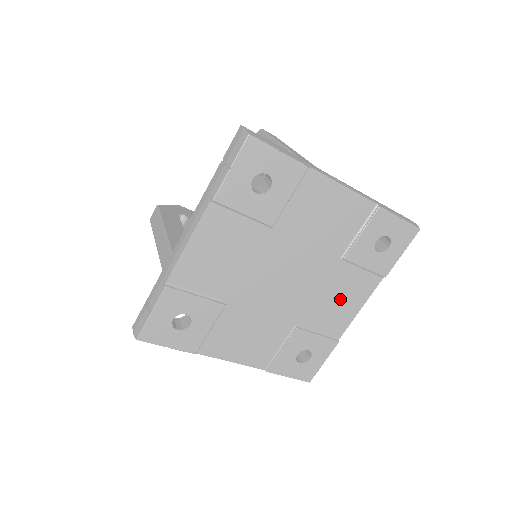
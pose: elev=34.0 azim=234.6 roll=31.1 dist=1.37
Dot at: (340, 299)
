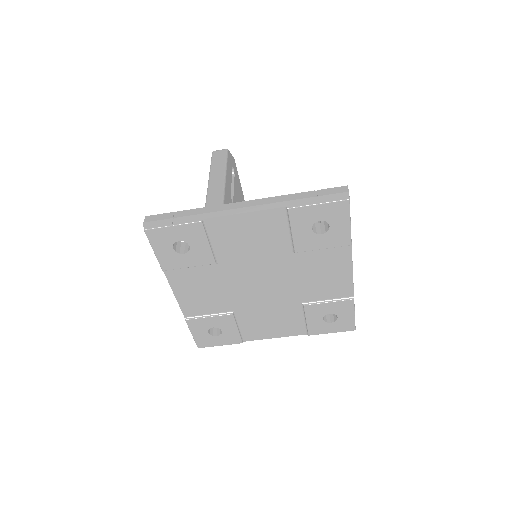
Dot at: (324, 274)
